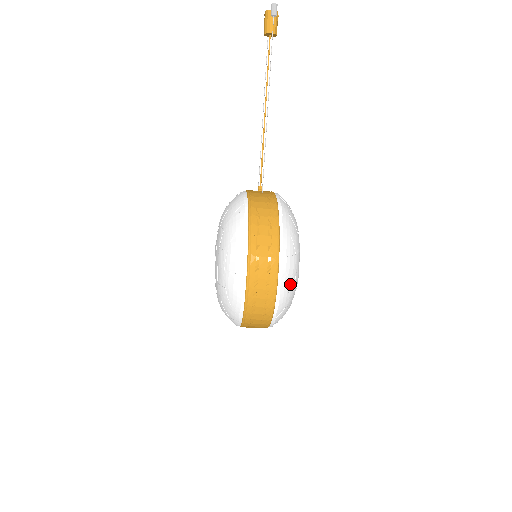
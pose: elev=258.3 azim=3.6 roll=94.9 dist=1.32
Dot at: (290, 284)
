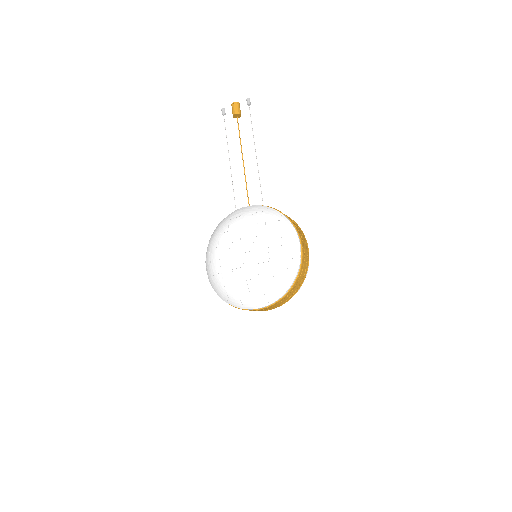
Dot at: occluded
